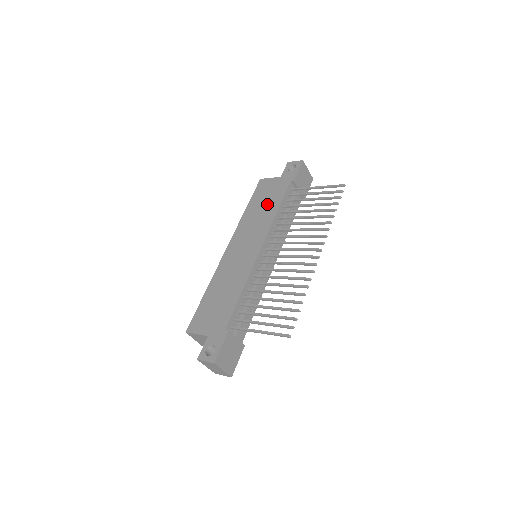
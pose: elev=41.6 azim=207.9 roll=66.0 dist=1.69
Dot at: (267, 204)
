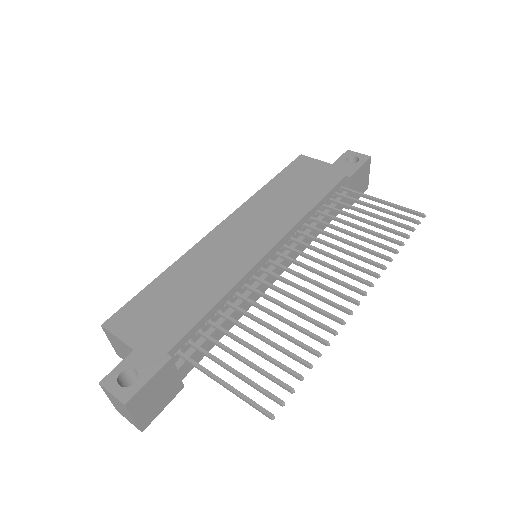
Dot at: (301, 191)
